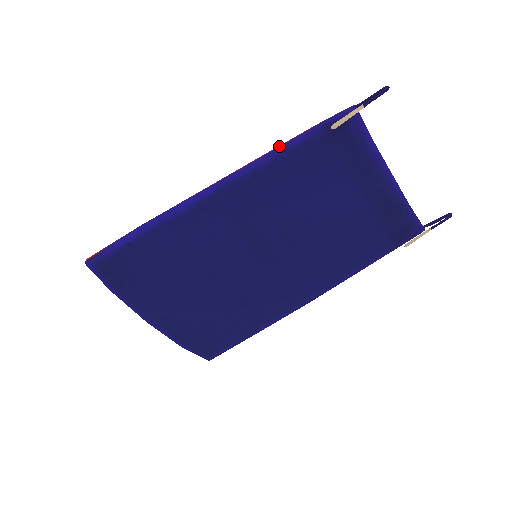
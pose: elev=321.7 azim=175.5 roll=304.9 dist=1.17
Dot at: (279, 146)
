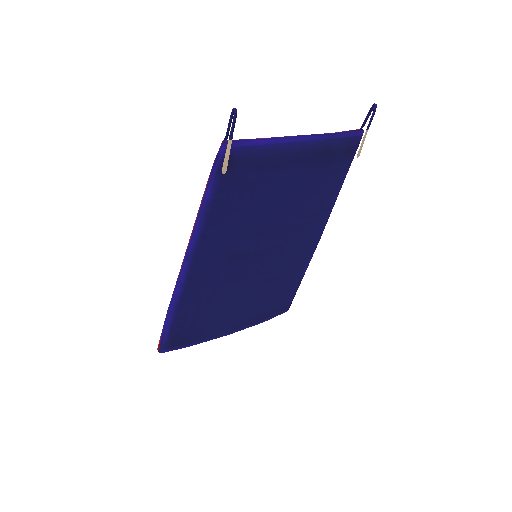
Dot at: (200, 208)
